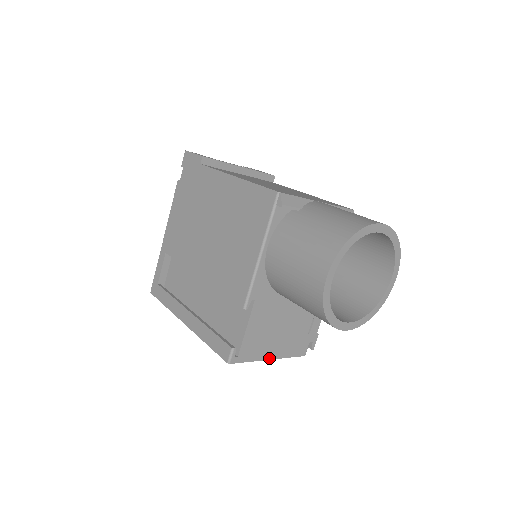
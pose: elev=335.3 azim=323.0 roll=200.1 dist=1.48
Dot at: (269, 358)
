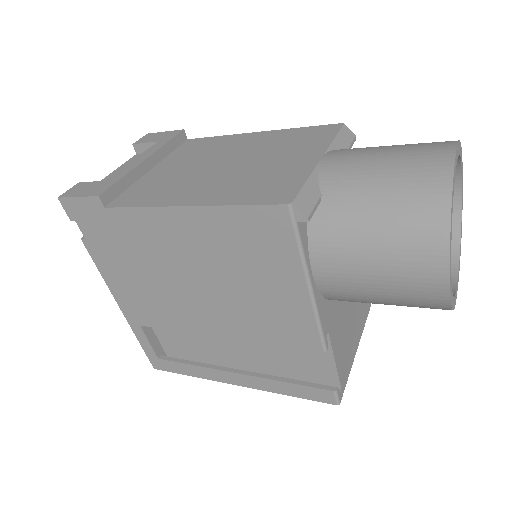
Dot at: (356, 350)
